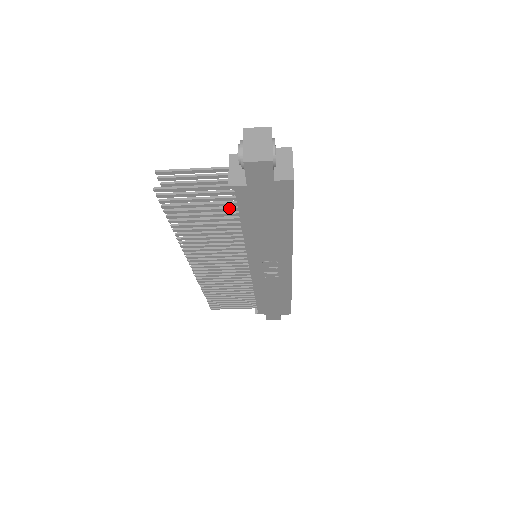
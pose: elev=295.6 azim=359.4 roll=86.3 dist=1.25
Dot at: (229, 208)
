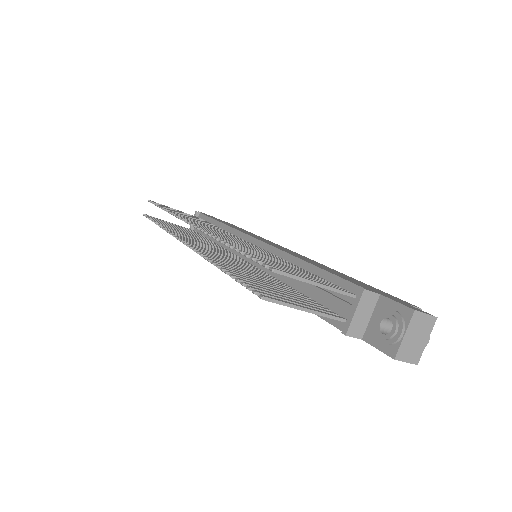
Dot at: occluded
